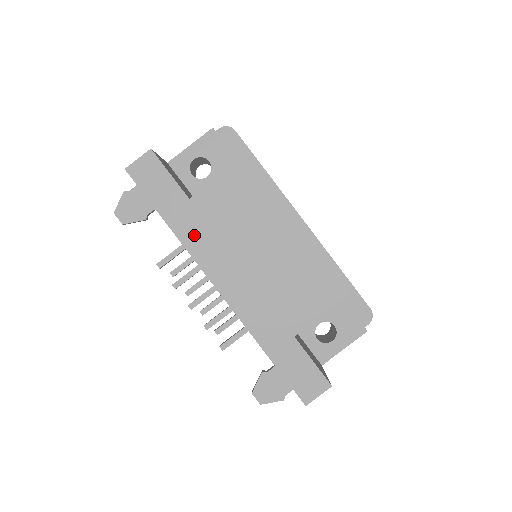
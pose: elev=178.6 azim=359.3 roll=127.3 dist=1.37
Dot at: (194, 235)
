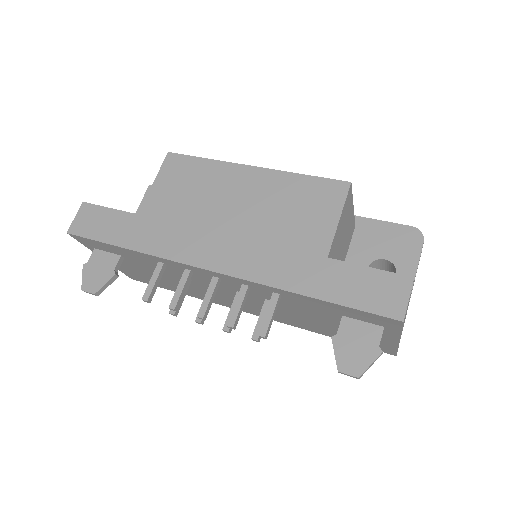
Dot at: (160, 240)
